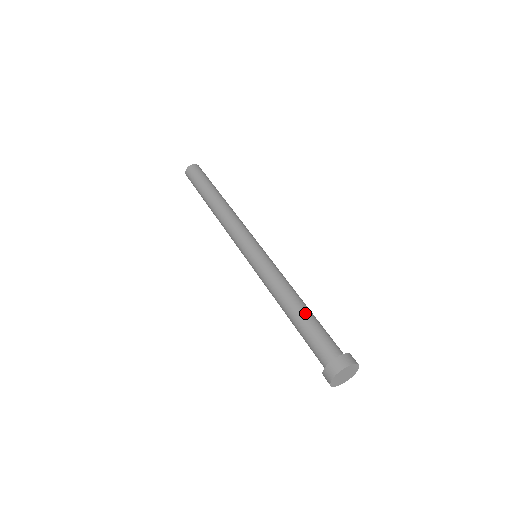
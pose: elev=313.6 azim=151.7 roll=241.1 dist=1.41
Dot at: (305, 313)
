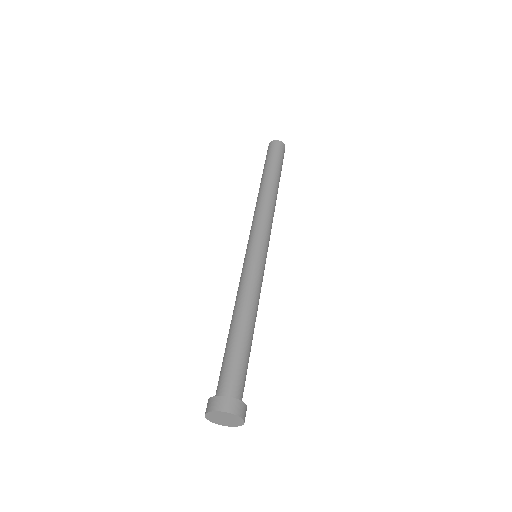
Dot at: (249, 339)
